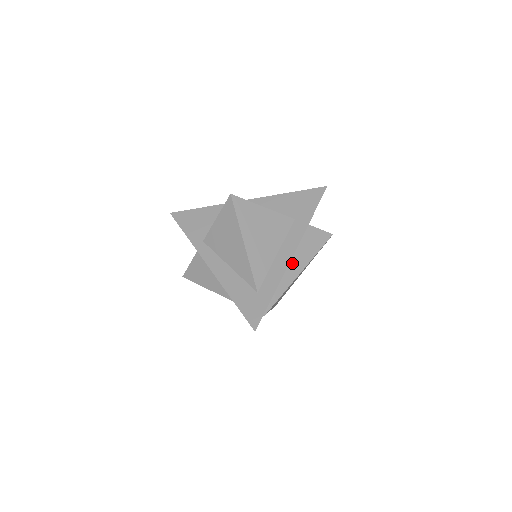
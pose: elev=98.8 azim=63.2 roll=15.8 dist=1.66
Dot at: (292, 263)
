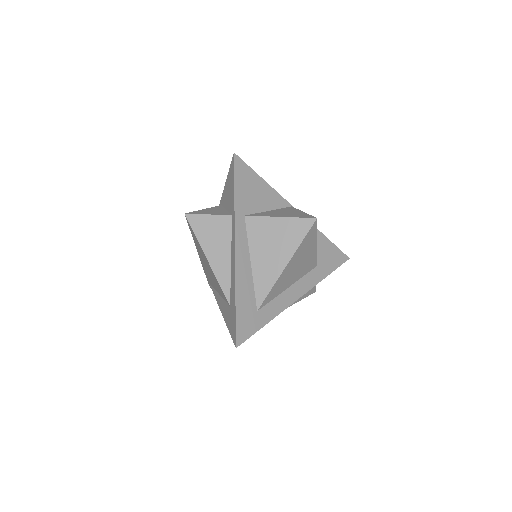
Dot at: occluded
